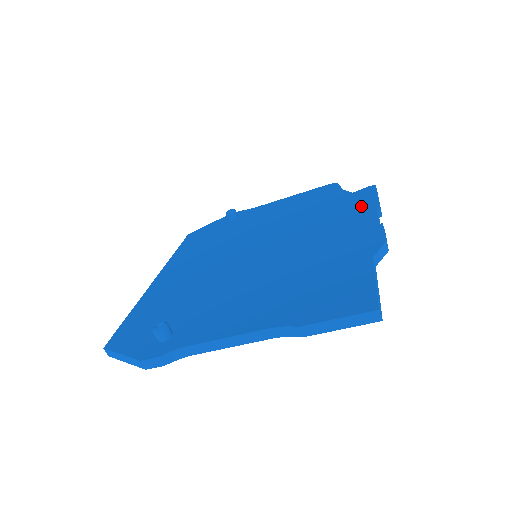
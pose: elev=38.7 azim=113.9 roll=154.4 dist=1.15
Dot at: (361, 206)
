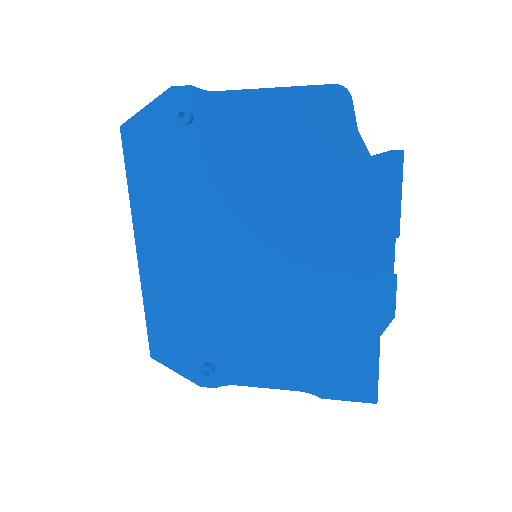
Dot at: (379, 216)
